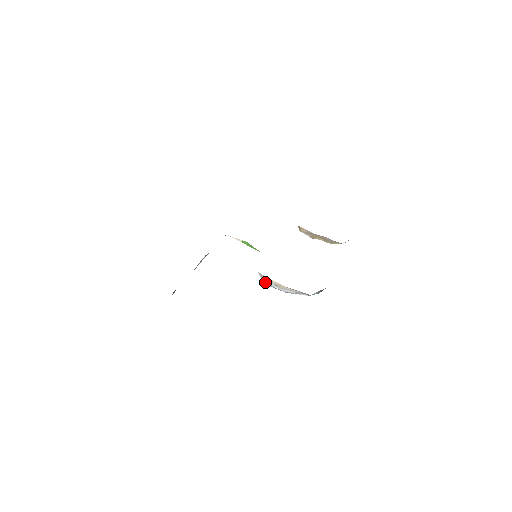
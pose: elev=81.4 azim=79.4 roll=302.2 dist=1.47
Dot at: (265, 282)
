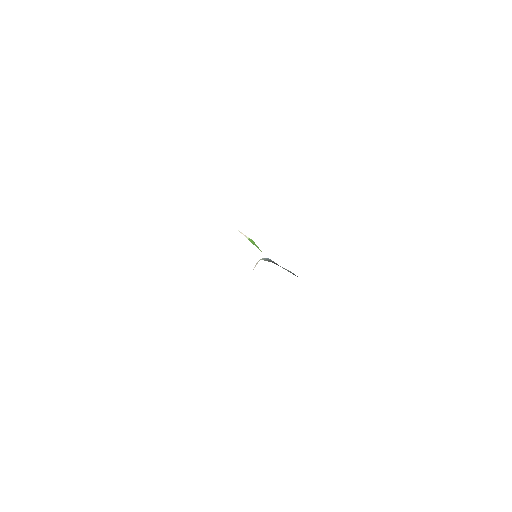
Dot at: occluded
